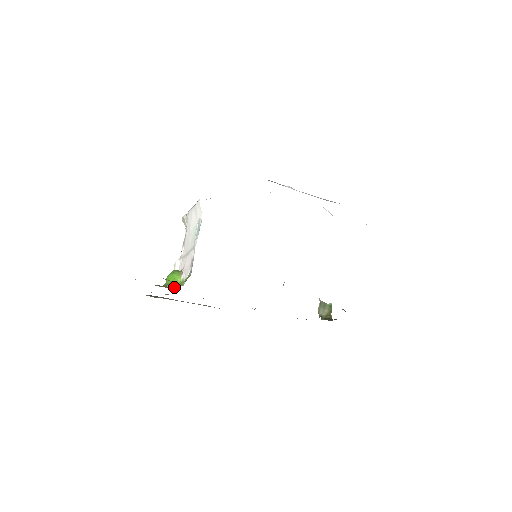
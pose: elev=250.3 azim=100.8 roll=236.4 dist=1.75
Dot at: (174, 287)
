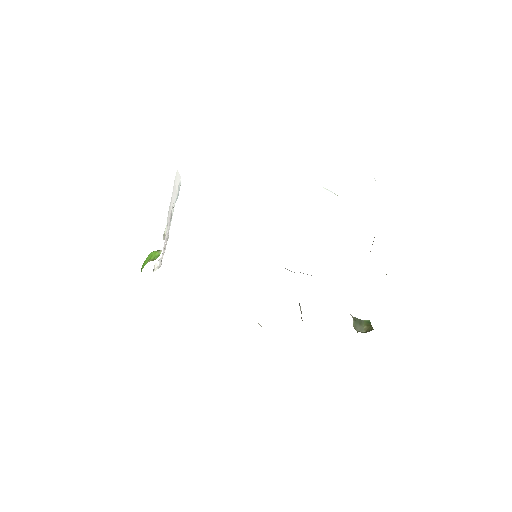
Dot at: (150, 260)
